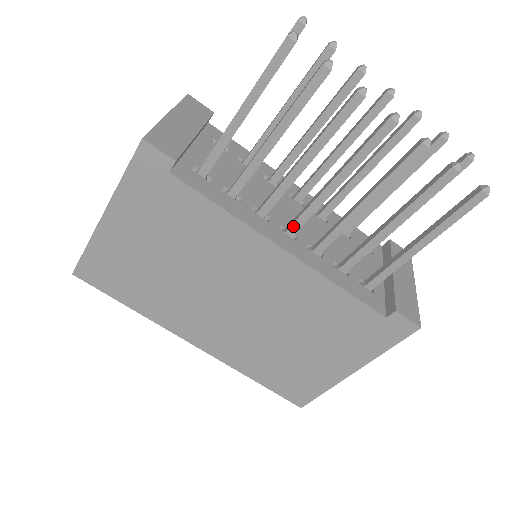
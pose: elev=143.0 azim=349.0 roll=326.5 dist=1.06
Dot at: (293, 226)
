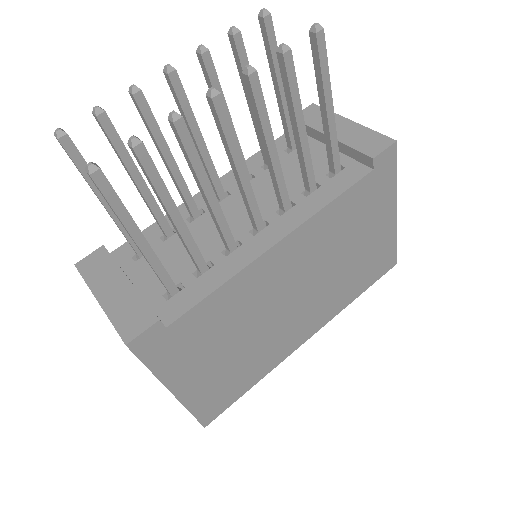
Dot at: (257, 223)
